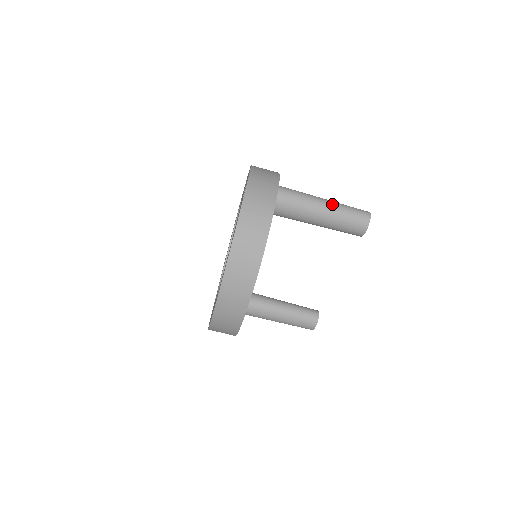
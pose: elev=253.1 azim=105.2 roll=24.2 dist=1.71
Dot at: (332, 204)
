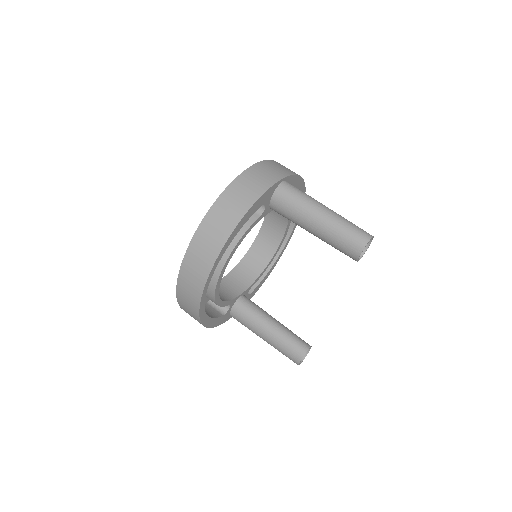
Dot at: (332, 213)
